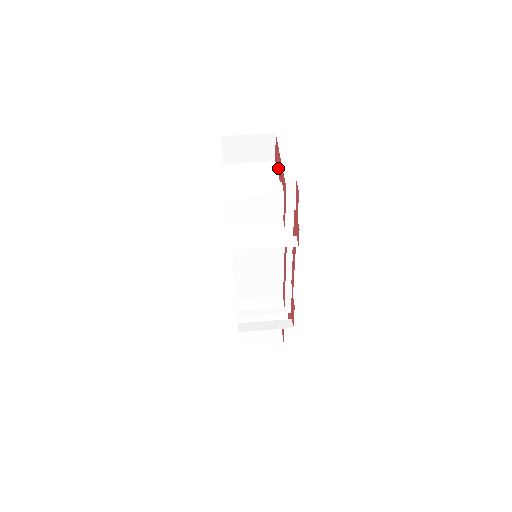
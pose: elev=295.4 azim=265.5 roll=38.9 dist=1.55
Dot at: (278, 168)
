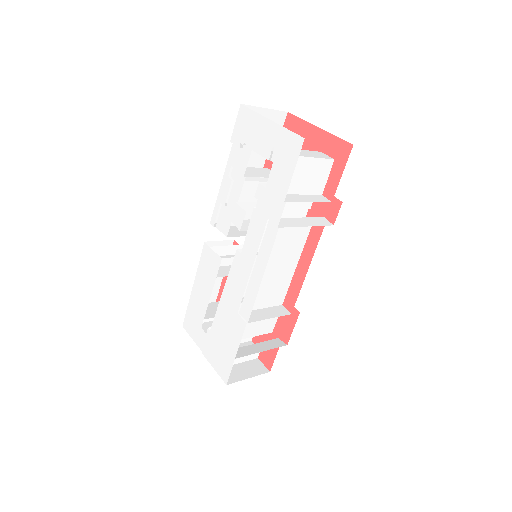
Dot at: occluded
